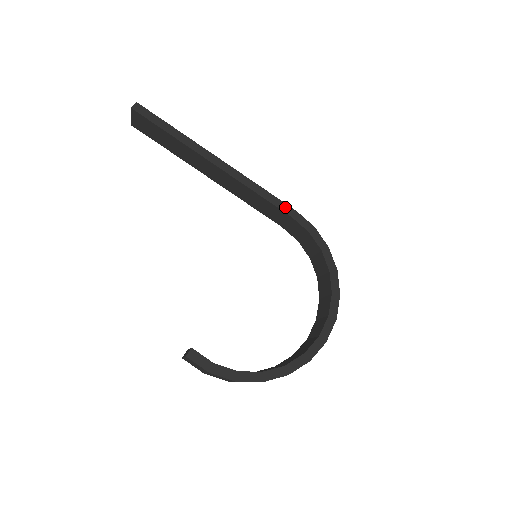
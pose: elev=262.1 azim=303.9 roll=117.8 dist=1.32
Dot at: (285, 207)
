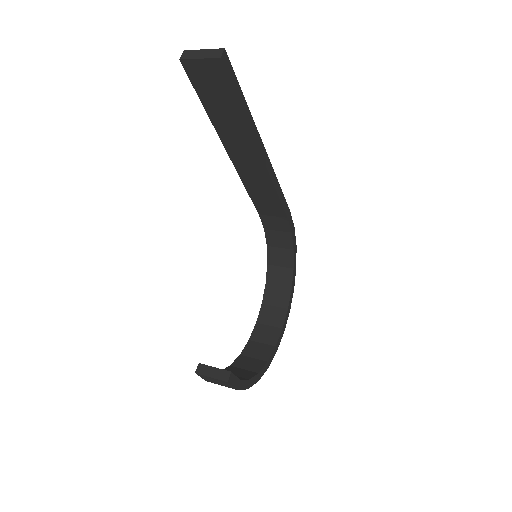
Dot at: (287, 208)
